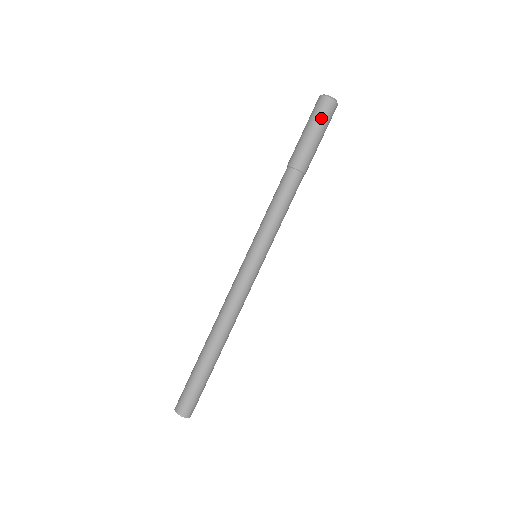
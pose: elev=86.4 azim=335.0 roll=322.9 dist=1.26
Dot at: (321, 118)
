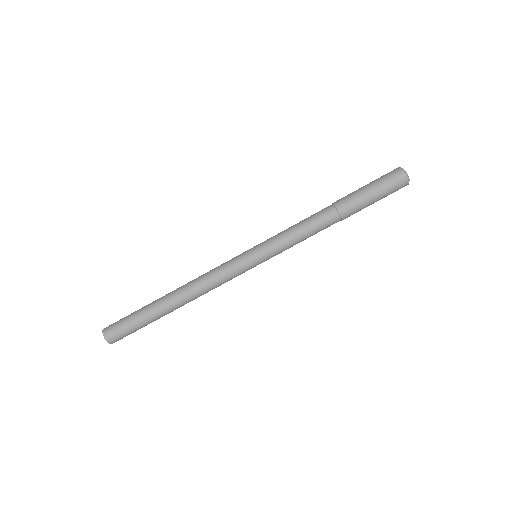
Dot at: (384, 180)
